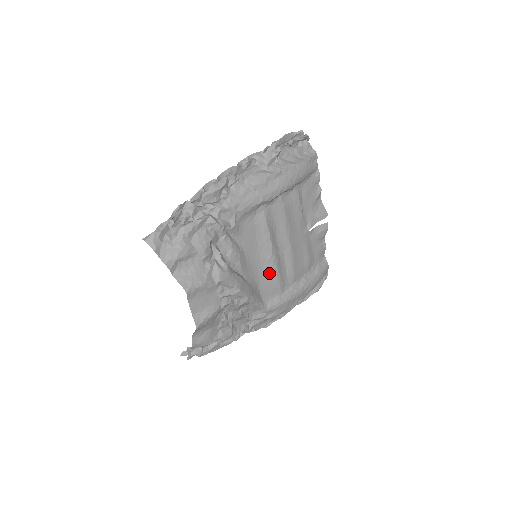
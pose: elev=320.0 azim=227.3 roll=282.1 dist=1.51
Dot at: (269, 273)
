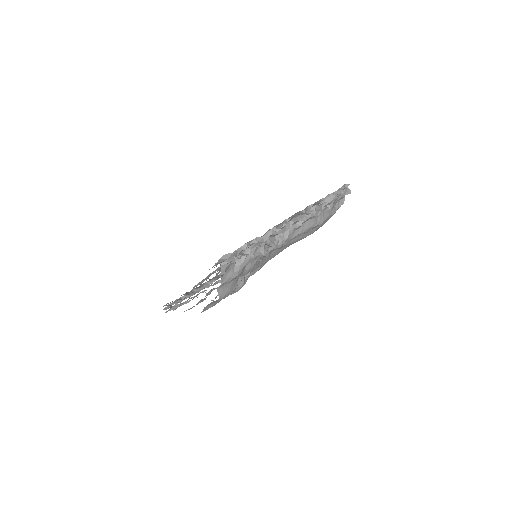
Dot at: occluded
